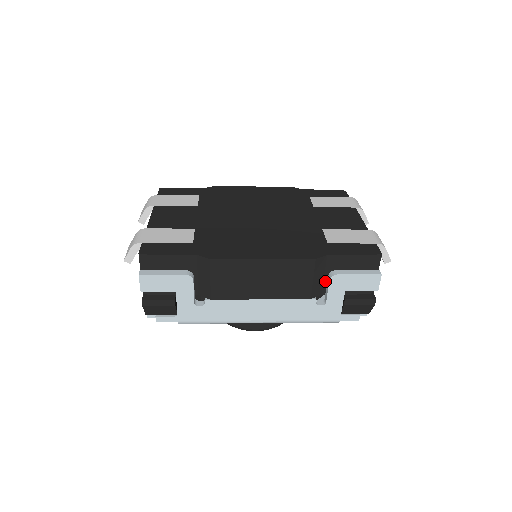
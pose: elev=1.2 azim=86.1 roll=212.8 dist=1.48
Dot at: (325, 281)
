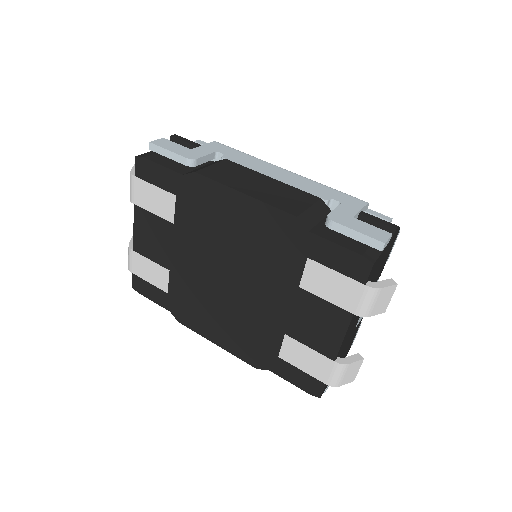
Dot at: occluded
